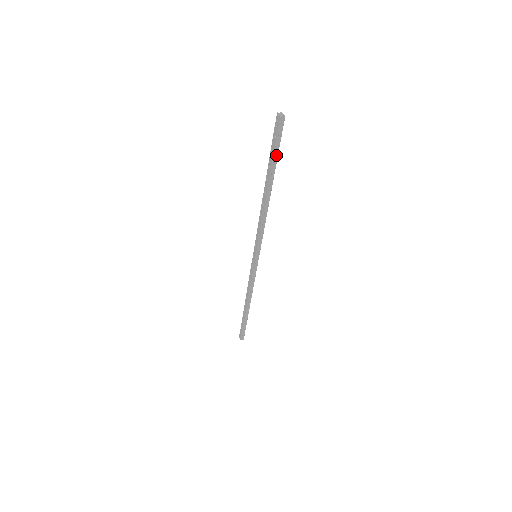
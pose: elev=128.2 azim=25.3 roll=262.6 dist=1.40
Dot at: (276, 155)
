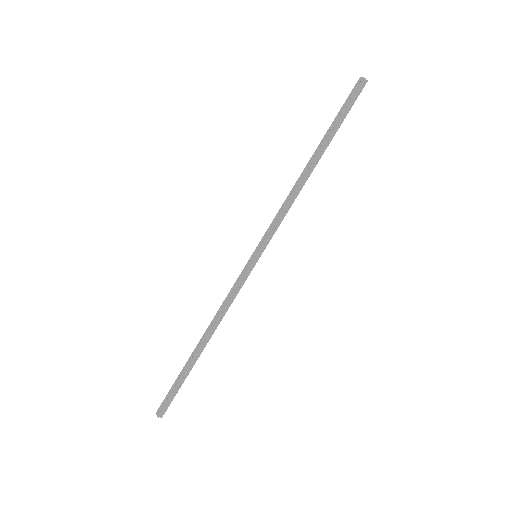
Dot at: (342, 120)
